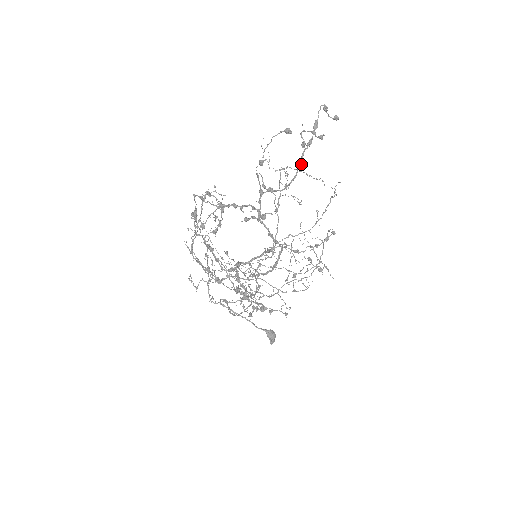
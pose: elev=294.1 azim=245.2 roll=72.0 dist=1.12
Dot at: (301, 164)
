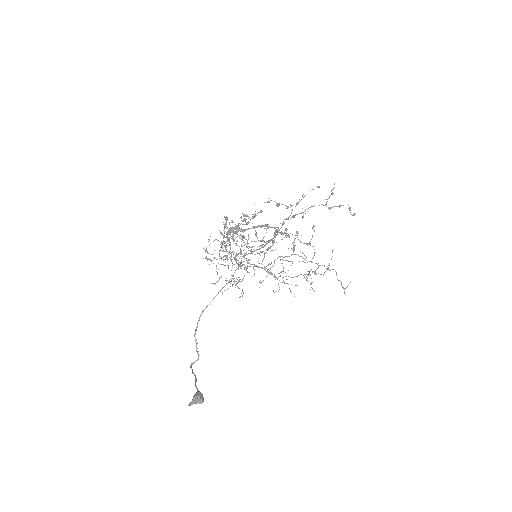
Dot at: occluded
